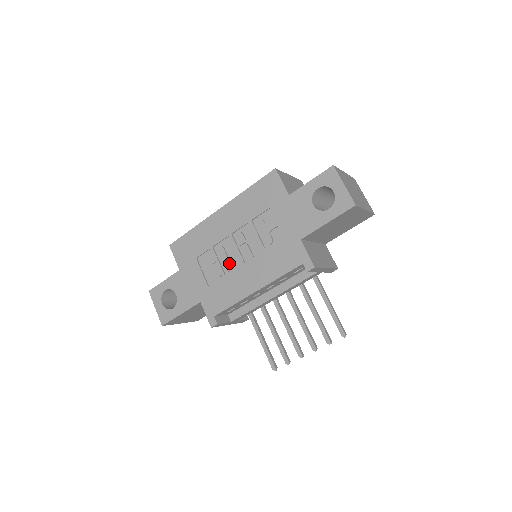
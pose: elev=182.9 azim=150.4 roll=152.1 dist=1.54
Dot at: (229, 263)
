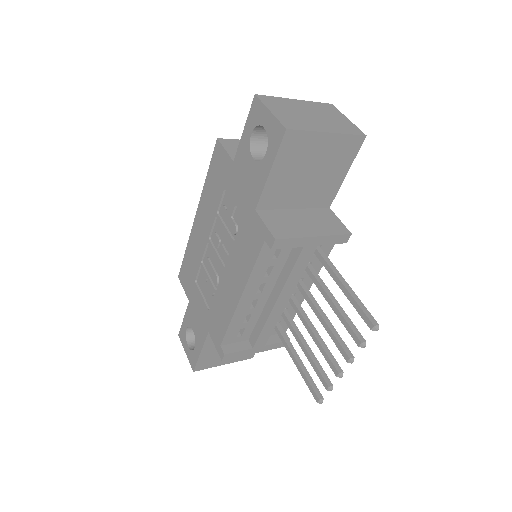
Dot at: (215, 274)
